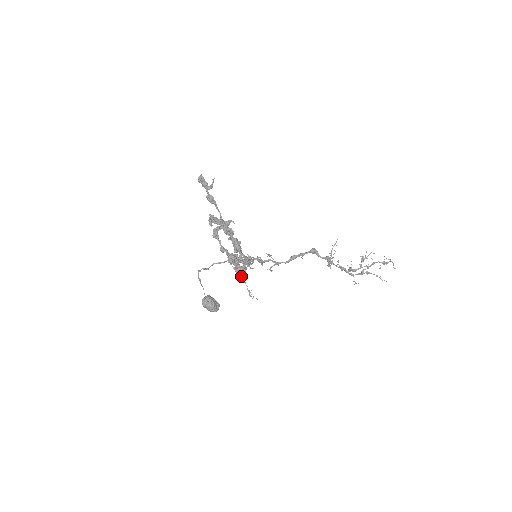
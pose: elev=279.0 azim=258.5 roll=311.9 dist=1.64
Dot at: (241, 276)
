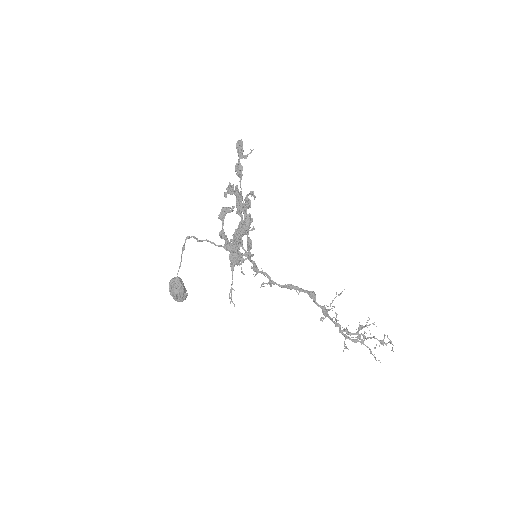
Dot at: (232, 264)
